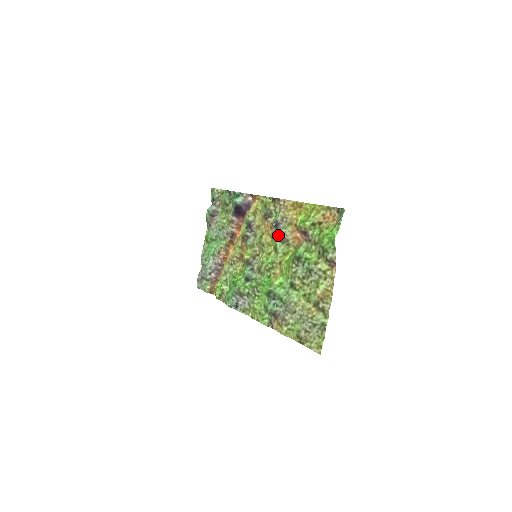
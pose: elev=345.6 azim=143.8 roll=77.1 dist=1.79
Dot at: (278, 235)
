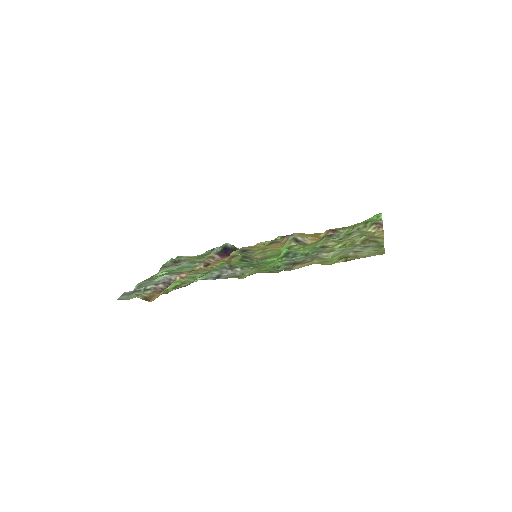
Dot at: (296, 238)
